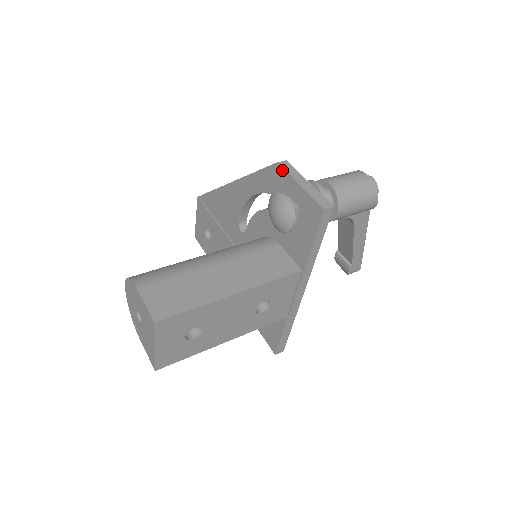
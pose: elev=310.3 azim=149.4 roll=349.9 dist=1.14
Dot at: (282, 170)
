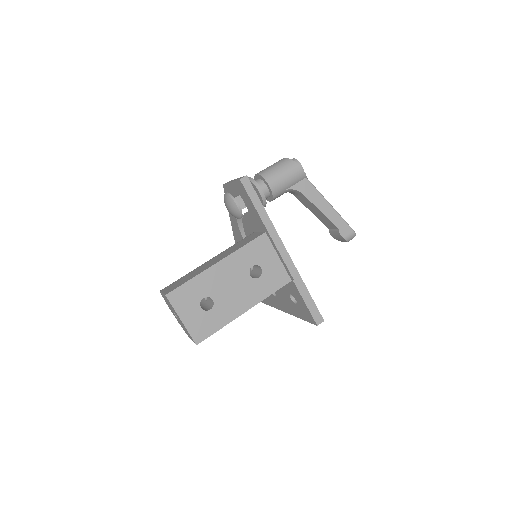
Dot at: (226, 186)
